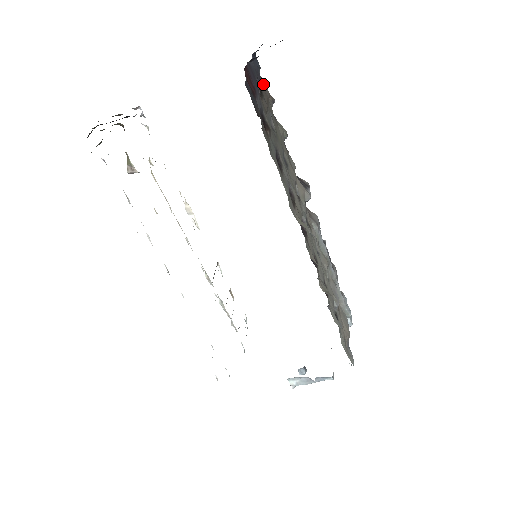
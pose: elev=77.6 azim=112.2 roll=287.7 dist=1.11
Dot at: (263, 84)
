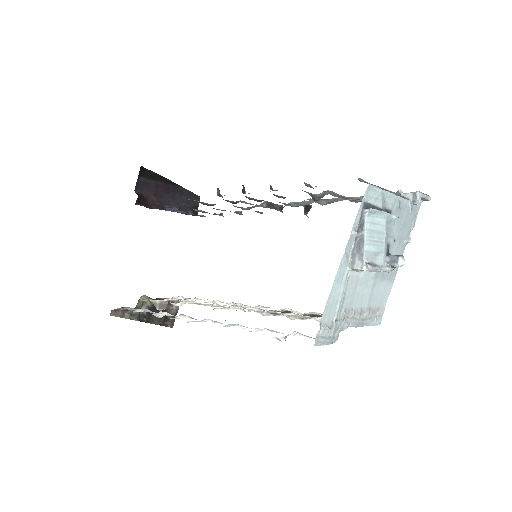
Dot at: occluded
